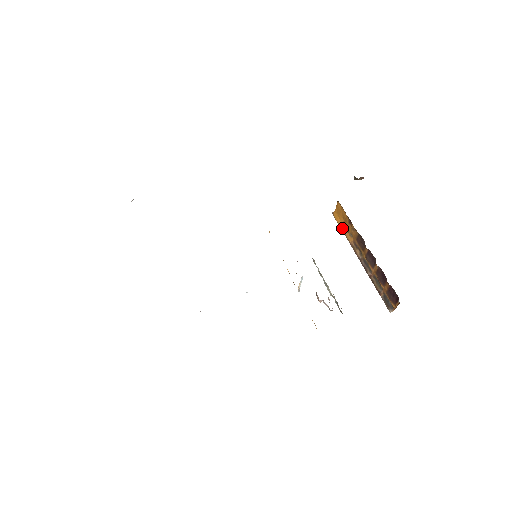
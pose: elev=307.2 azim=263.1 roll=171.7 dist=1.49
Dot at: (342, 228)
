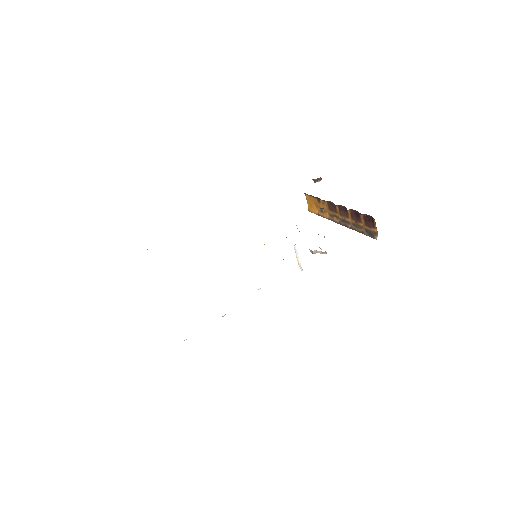
Dot at: (318, 214)
